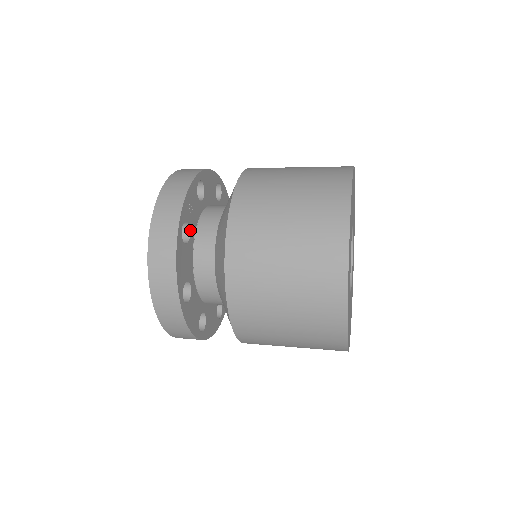
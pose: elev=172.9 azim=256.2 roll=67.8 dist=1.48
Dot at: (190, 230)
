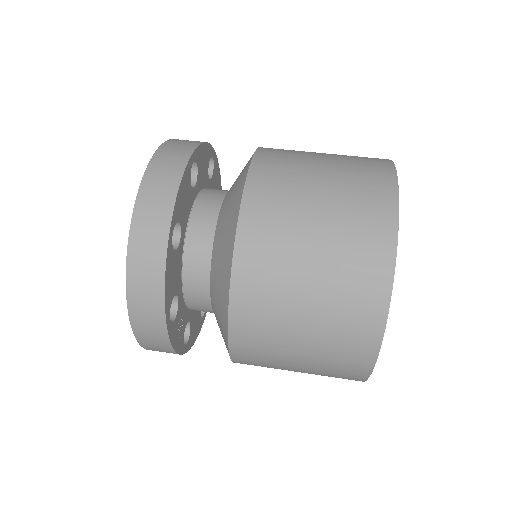
Dot at: occluded
